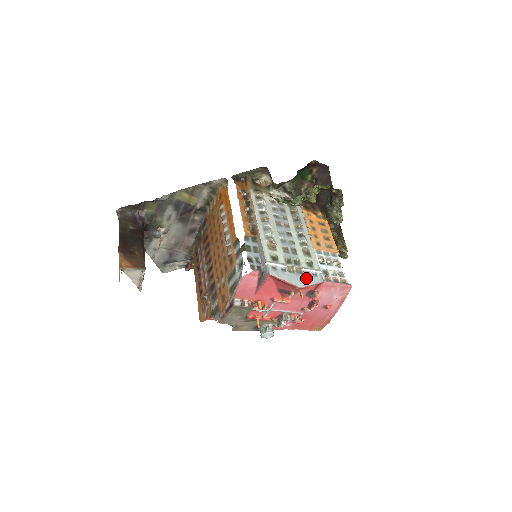
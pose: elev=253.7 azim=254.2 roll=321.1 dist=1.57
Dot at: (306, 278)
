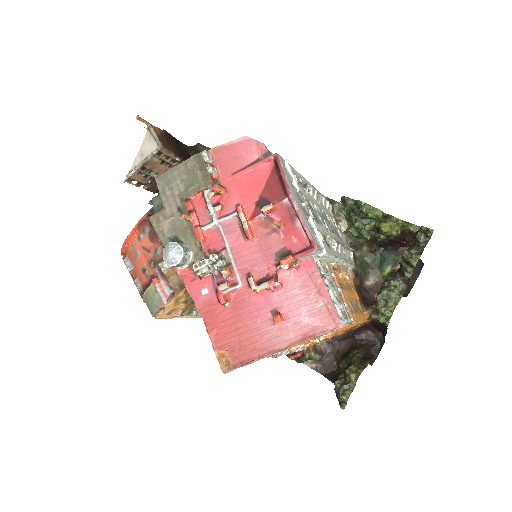
Dot at: (305, 216)
